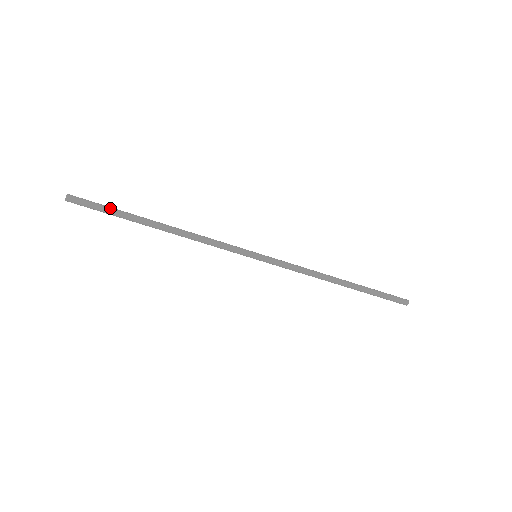
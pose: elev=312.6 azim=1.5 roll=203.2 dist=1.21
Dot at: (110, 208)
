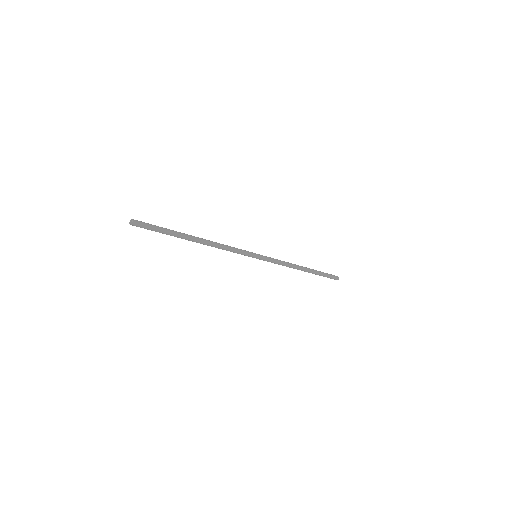
Dot at: (163, 228)
